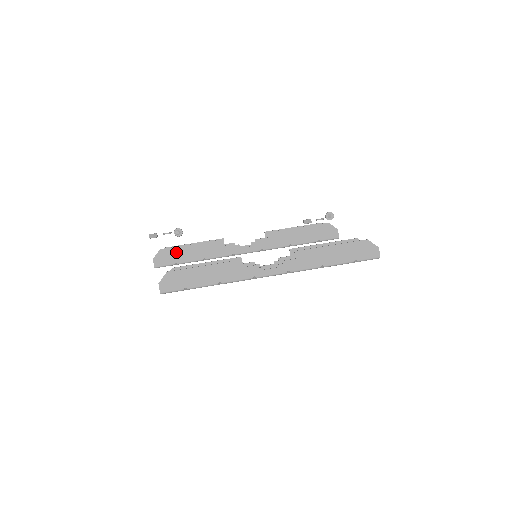
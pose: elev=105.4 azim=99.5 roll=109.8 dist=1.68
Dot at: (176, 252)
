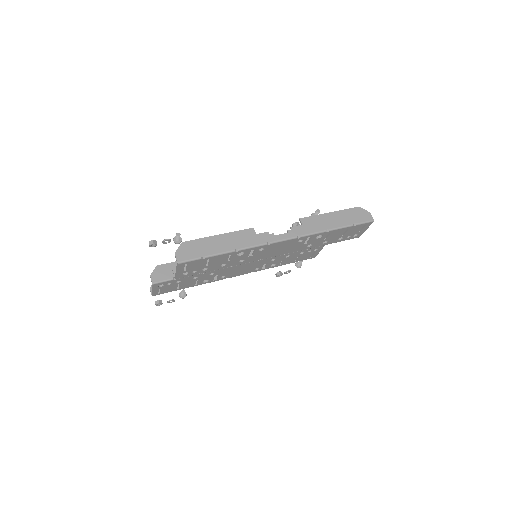
Dot at: occluded
